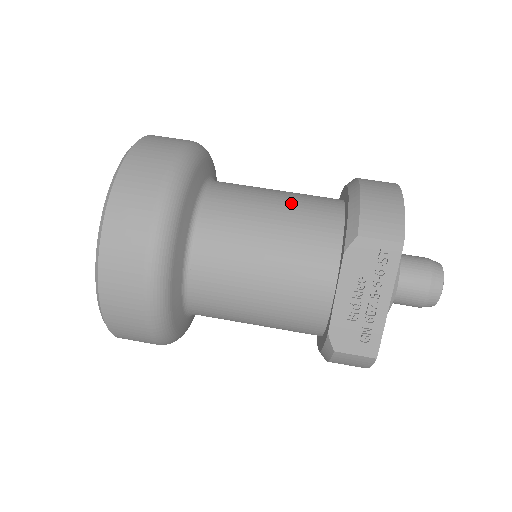
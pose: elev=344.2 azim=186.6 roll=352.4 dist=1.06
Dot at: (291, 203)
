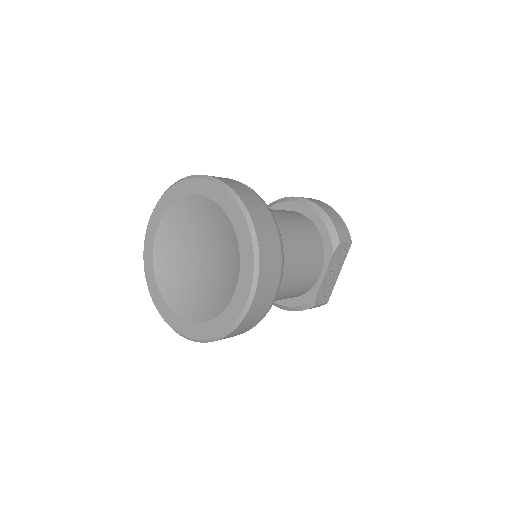
Dot at: (295, 223)
